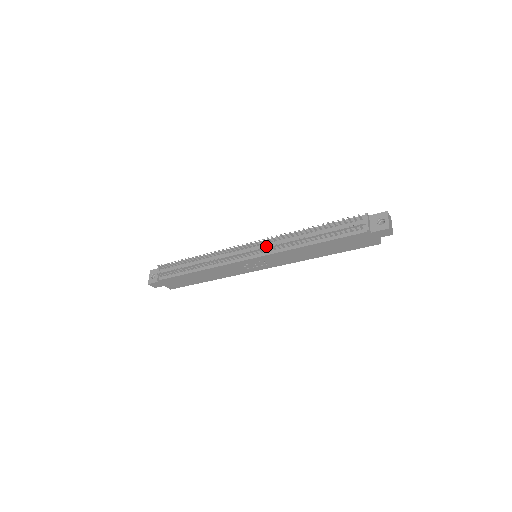
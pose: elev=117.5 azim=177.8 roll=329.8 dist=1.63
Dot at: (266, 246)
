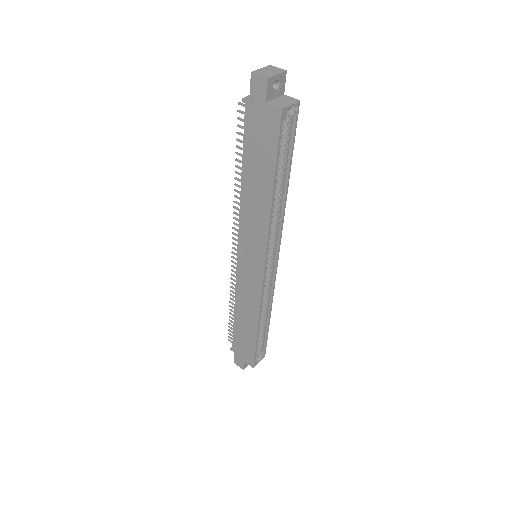
Dot at: occluded
